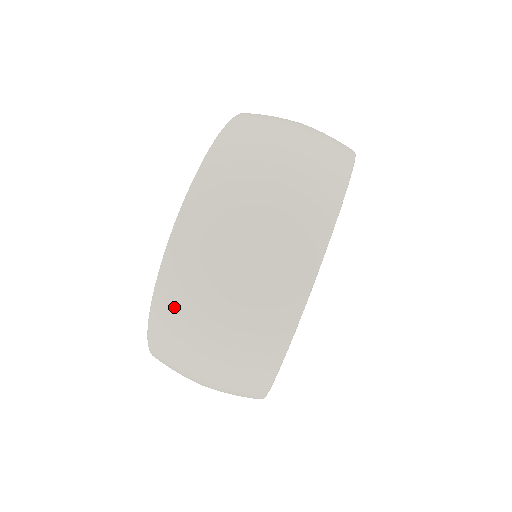
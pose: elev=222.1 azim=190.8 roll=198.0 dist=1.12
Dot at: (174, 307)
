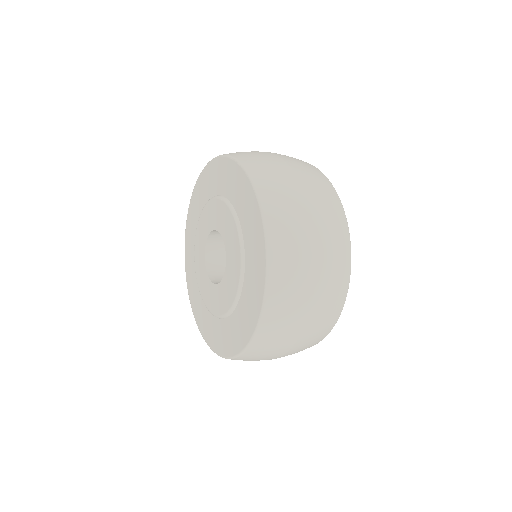
Dot at: (269, 342)
